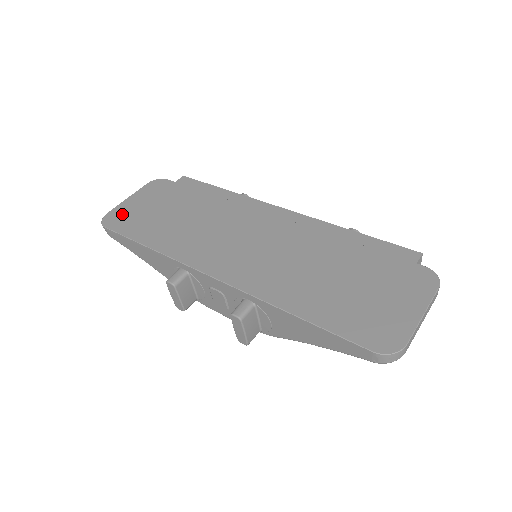
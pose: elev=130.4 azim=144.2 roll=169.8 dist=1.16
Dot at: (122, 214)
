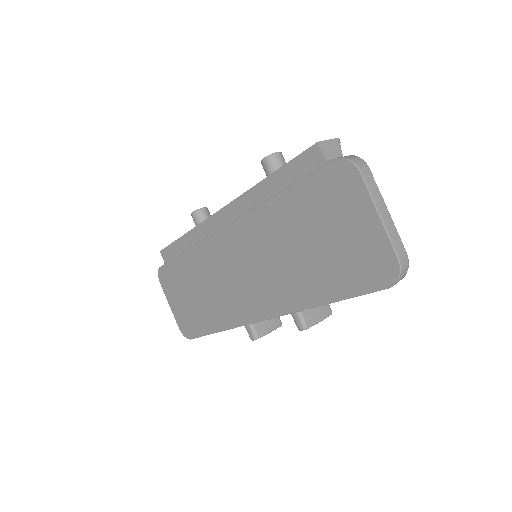
Dot at: (183, 321)
